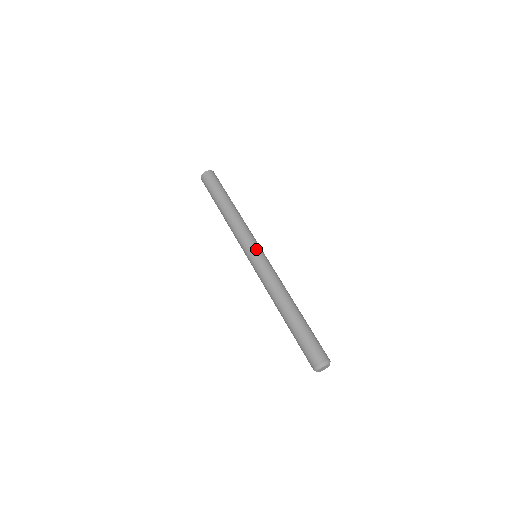
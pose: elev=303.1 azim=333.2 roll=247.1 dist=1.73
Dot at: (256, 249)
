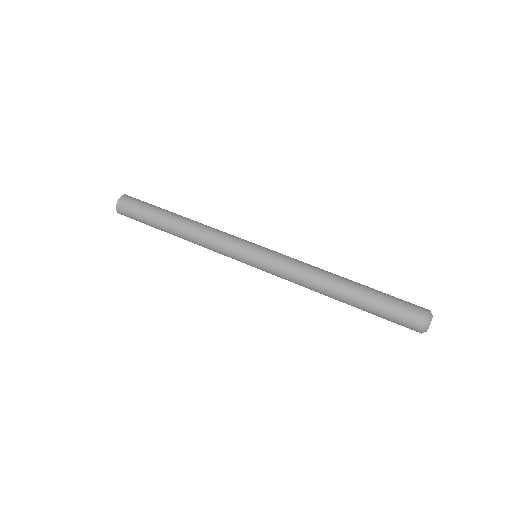
Dot at: (252, 249)
